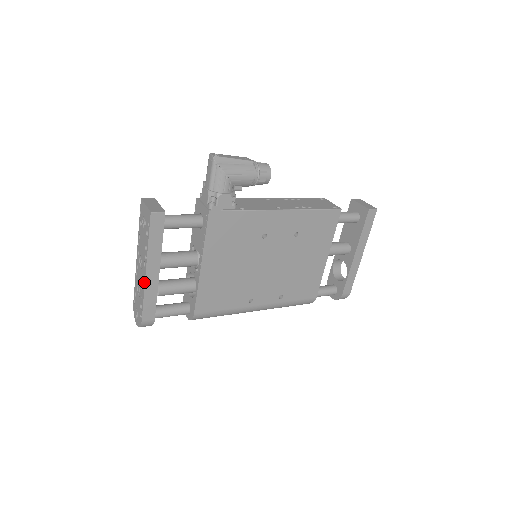
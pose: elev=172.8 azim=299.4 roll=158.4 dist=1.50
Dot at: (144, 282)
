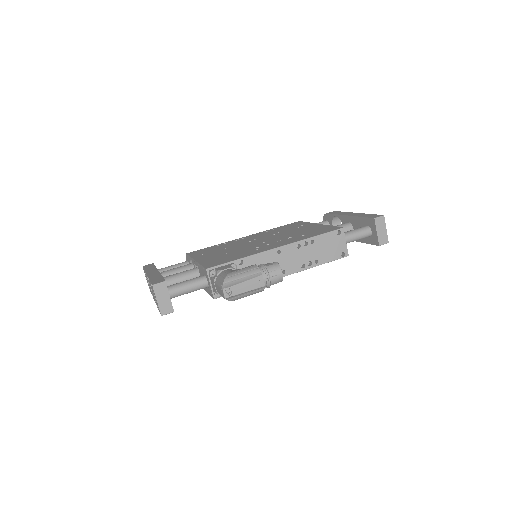
Dot at: (153, 298)
